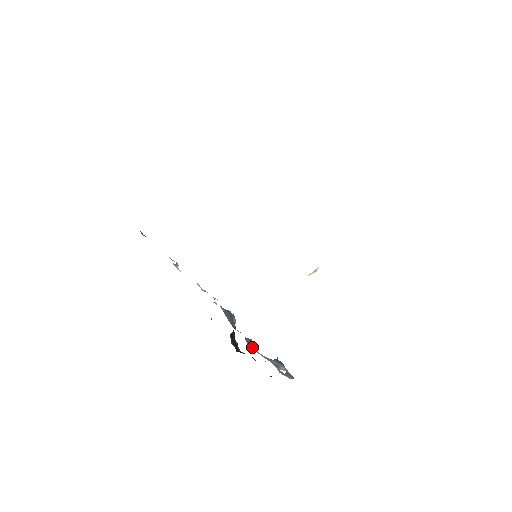
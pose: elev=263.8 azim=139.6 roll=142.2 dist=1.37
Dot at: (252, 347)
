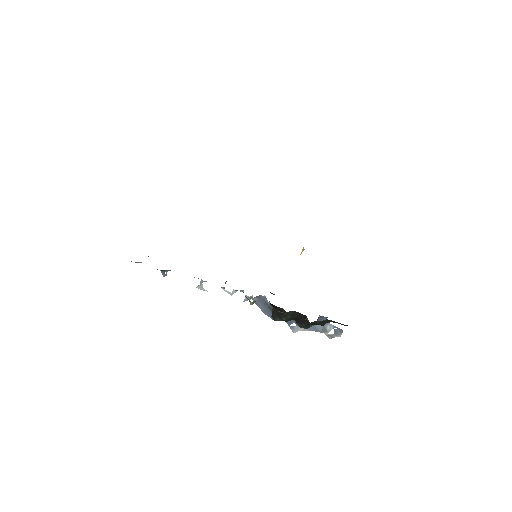
Dot at: (295, 327)
